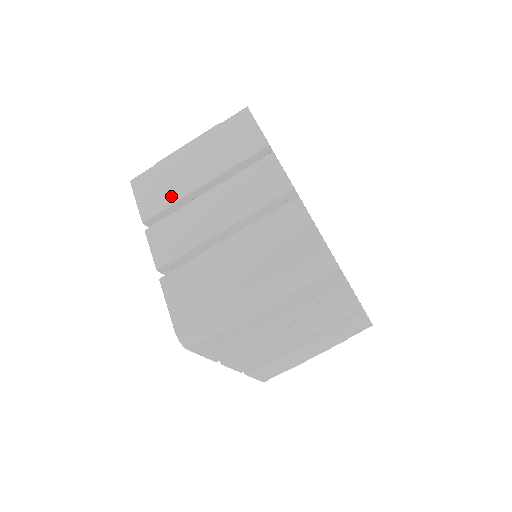
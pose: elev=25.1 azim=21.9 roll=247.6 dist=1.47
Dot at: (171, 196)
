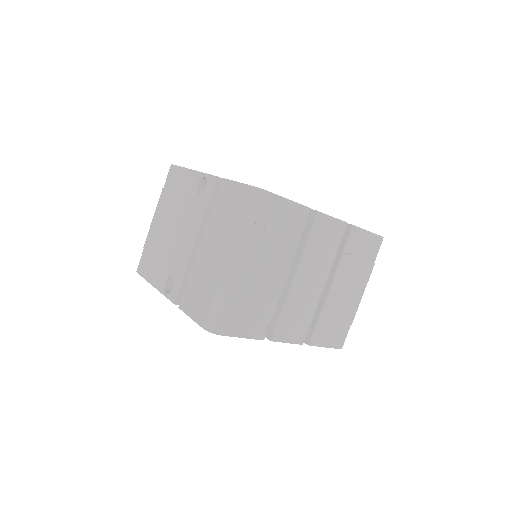
Dot at: (270, 306)
